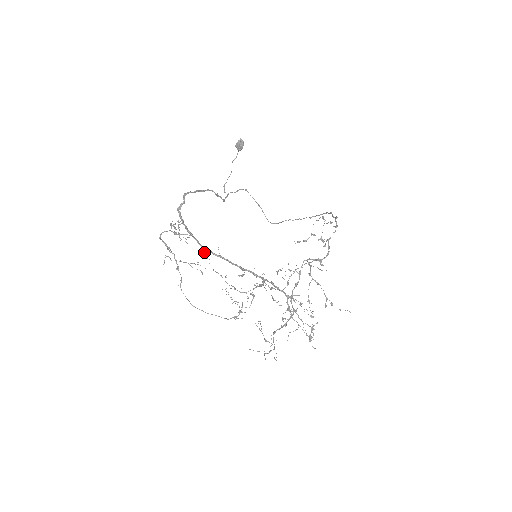
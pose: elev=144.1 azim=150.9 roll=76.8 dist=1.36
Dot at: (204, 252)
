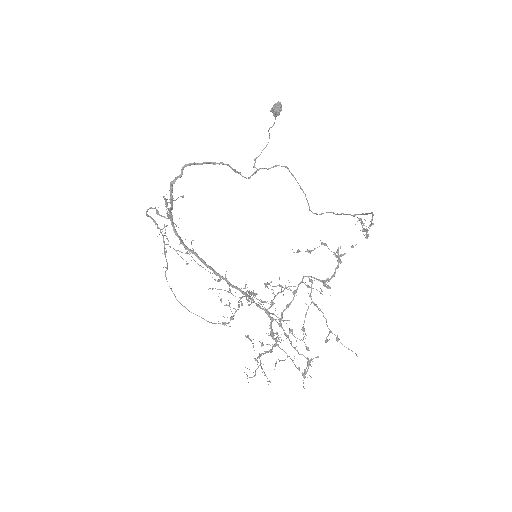
Dot at: occluded
